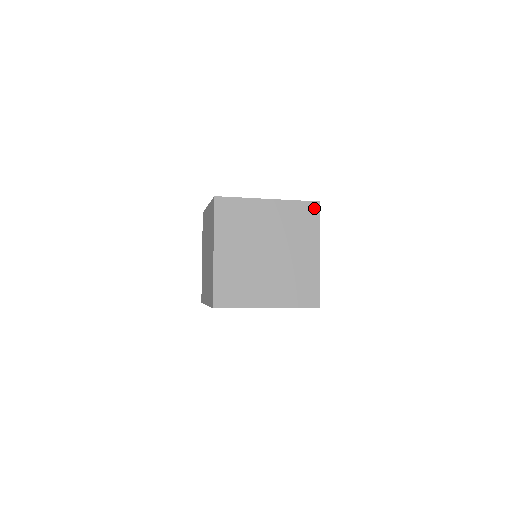
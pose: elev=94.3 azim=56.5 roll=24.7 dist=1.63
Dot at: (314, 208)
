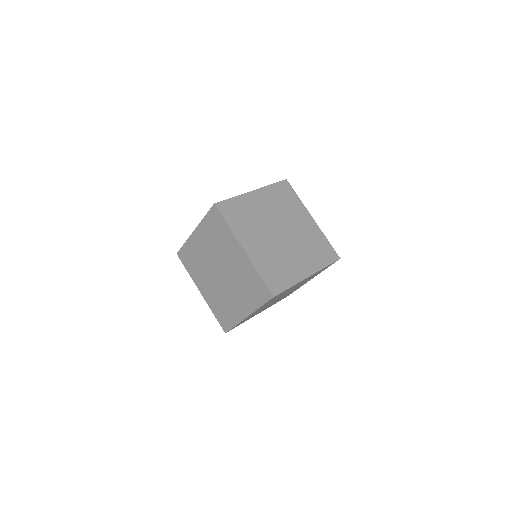
Dot at: (334, 256)
